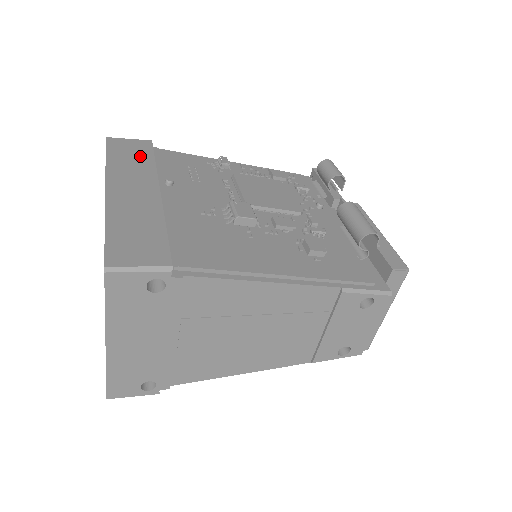
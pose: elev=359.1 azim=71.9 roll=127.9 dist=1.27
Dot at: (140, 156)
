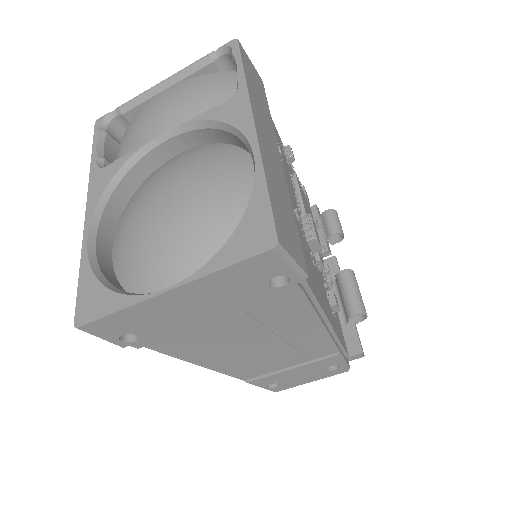
Dot at: (262, 96)
